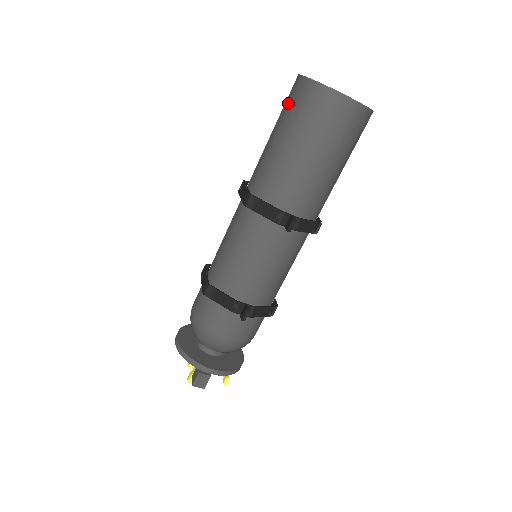
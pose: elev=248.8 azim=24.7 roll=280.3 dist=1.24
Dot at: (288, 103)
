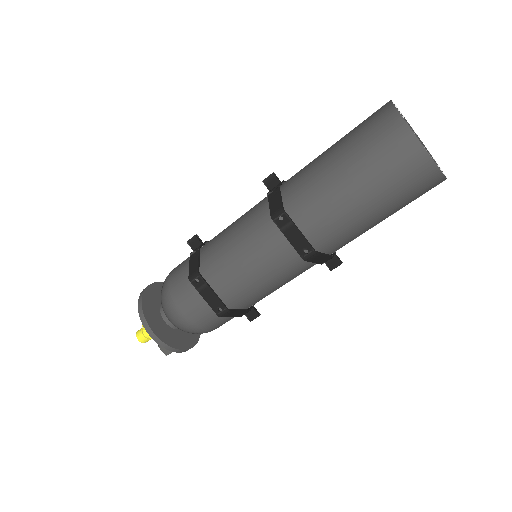
Dot at: (394, 172)
